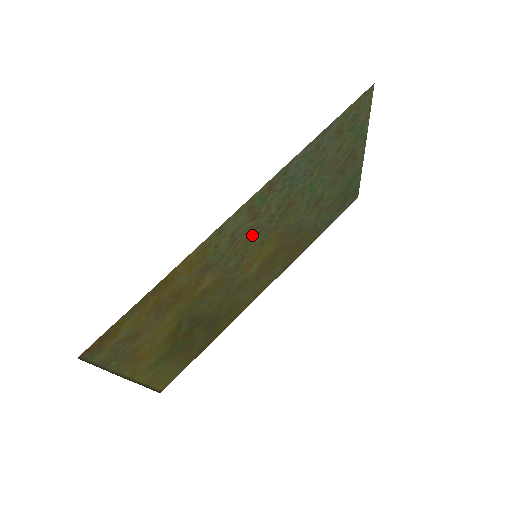
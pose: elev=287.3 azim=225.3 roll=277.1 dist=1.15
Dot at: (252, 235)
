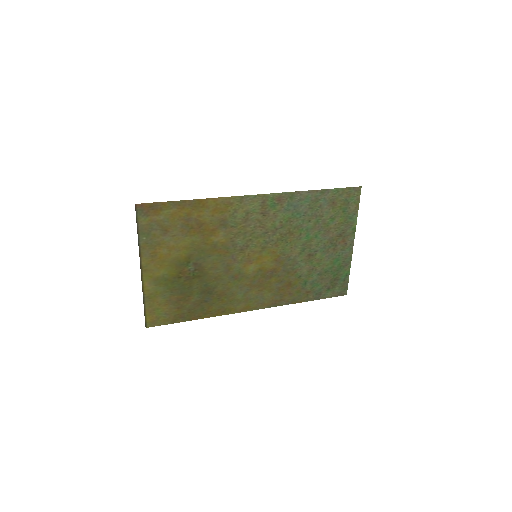
Dot at: (259, 230)
